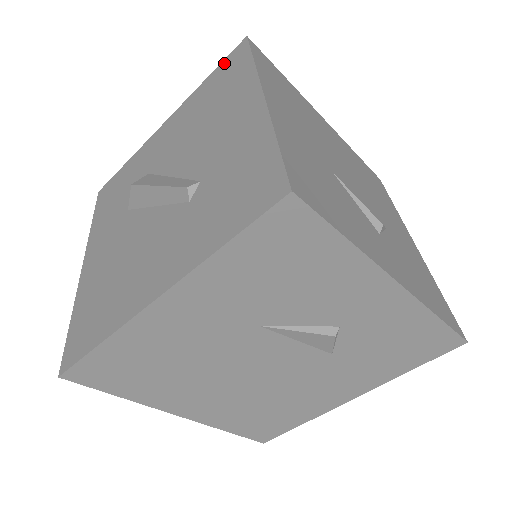
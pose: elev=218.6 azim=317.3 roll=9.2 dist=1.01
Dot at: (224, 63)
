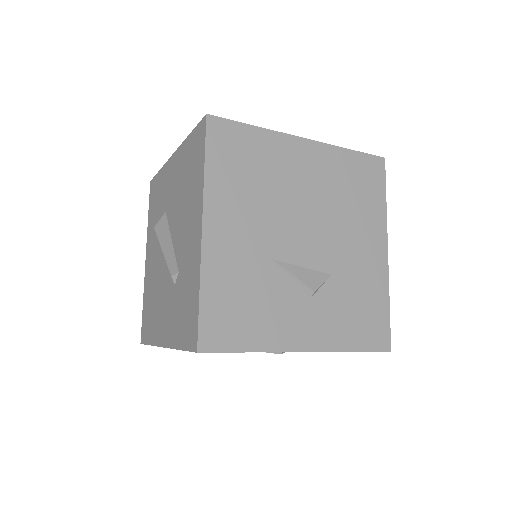
Dot at: (196, 133)
